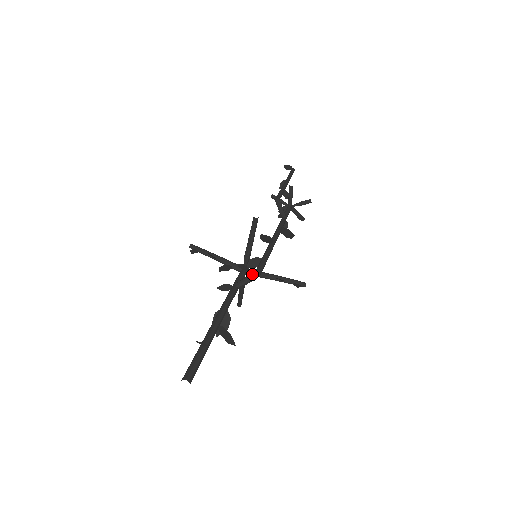
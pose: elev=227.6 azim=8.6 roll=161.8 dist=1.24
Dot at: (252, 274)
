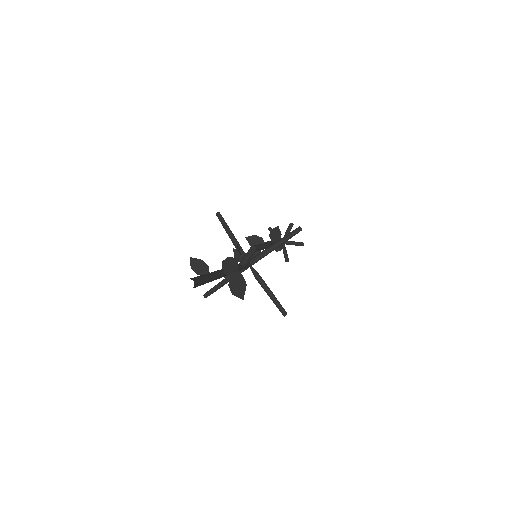
Dot at: (248, 251)
